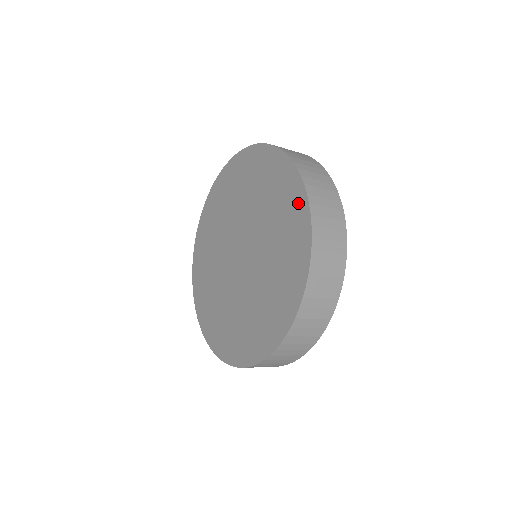
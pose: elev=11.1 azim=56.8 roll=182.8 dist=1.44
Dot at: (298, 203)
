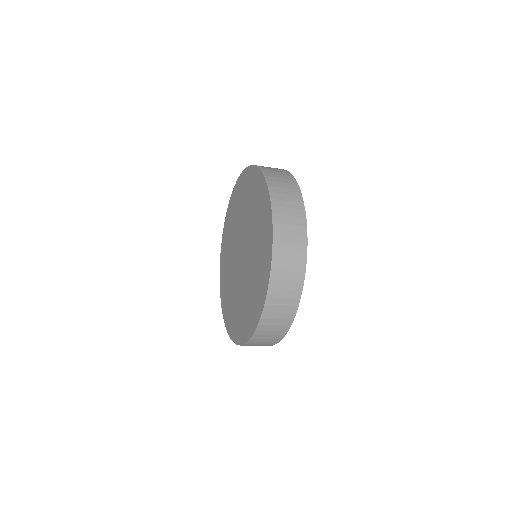
Dot at: (268, 252)
